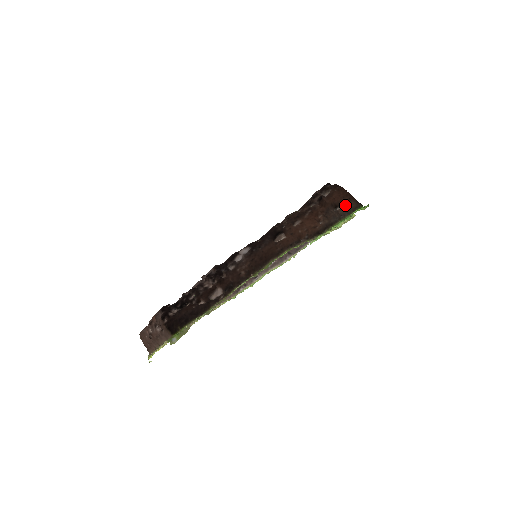
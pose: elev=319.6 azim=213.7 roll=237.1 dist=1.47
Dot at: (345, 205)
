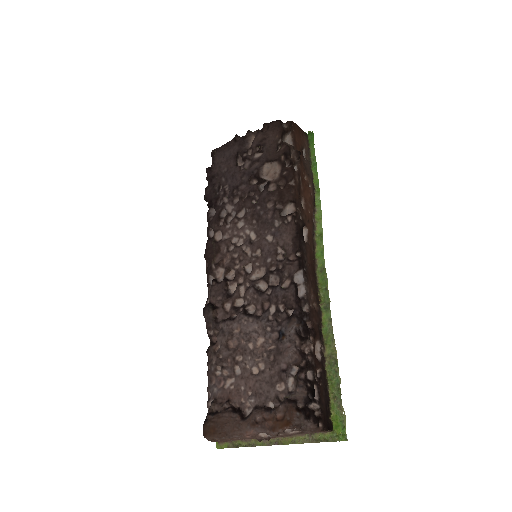
Dot at: (304, 146)
